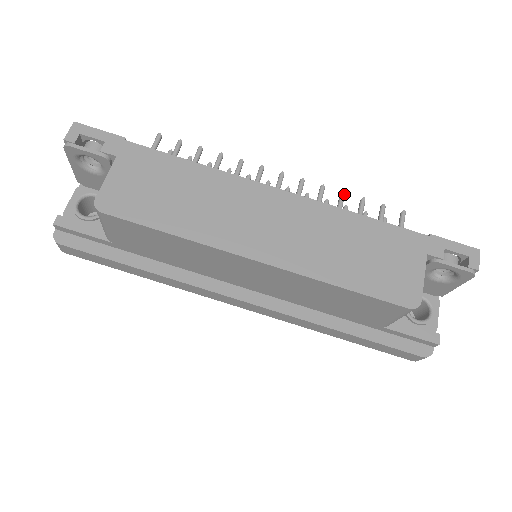
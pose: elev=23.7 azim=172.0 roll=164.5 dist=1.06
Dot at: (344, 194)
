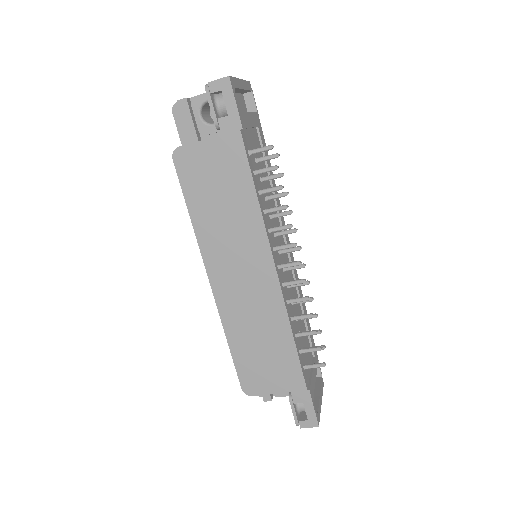
Dot at: (311, 317)
